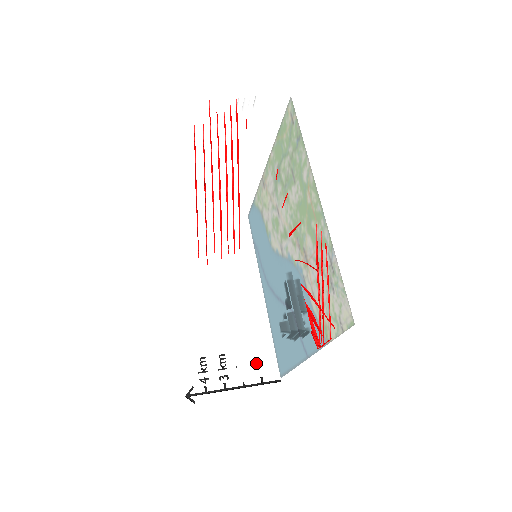
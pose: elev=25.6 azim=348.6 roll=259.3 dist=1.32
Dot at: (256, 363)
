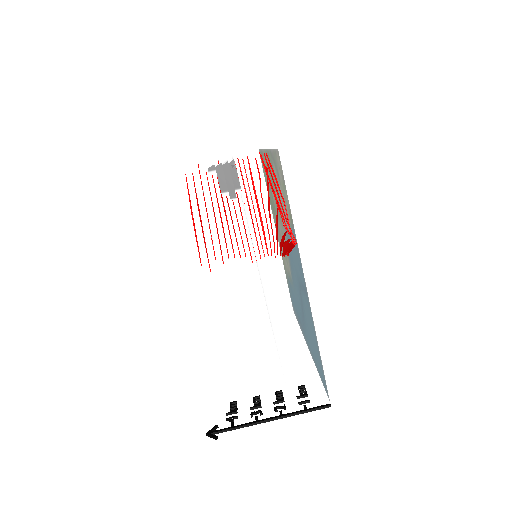
Dot at: occluded
